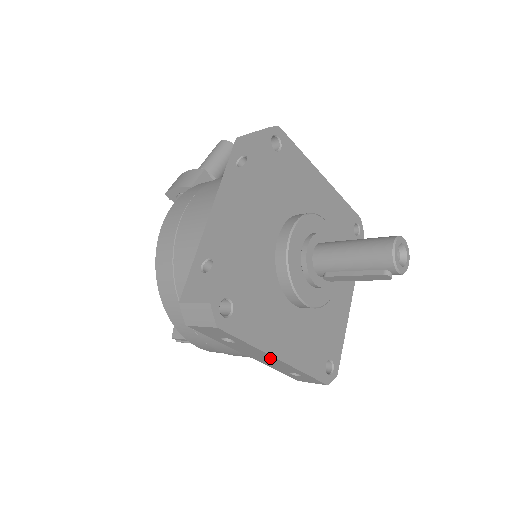
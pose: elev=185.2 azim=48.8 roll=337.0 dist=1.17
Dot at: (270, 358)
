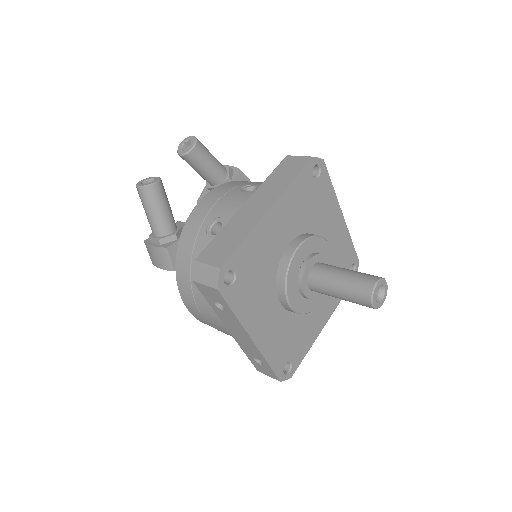
Dot at: occluded
